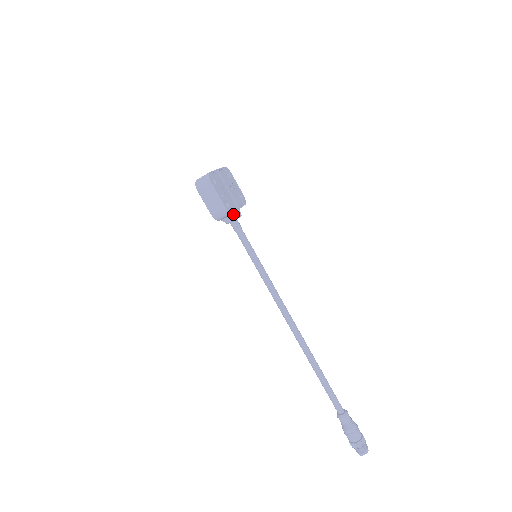
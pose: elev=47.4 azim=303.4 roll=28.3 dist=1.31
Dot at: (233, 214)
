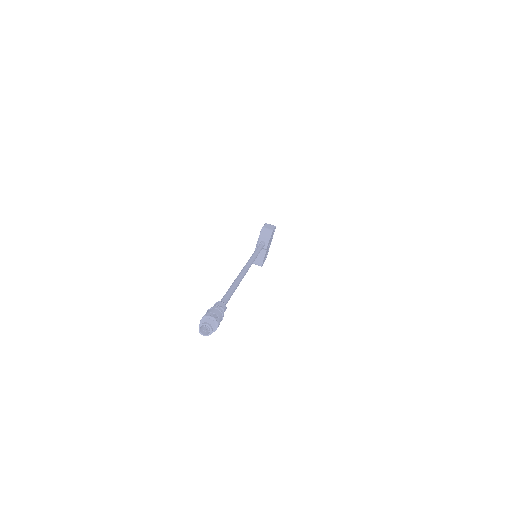
Dot at: (269, 239)
